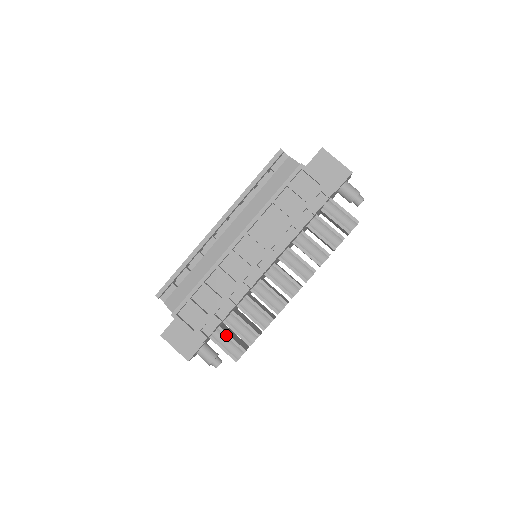
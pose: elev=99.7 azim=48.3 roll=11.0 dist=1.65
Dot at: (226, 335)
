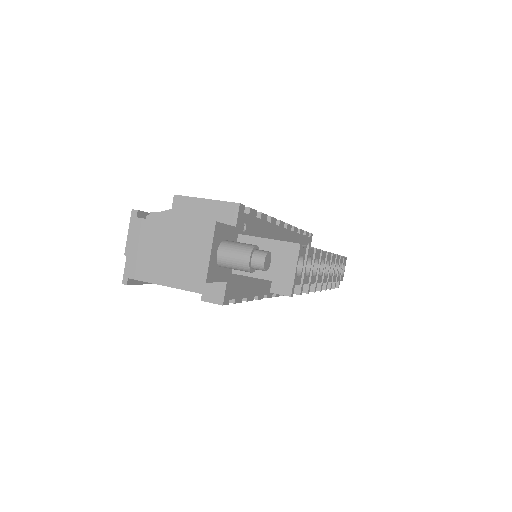
Dot at: occluded
